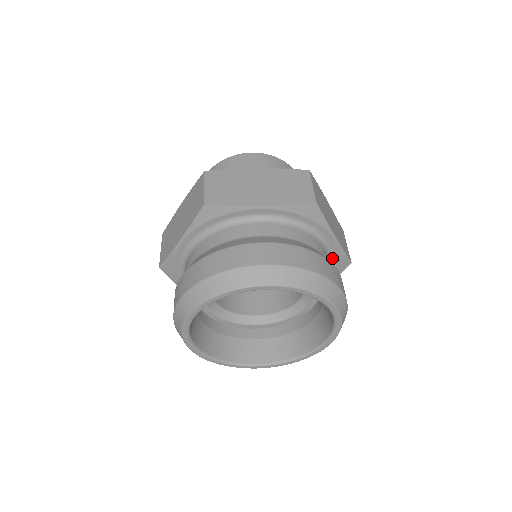
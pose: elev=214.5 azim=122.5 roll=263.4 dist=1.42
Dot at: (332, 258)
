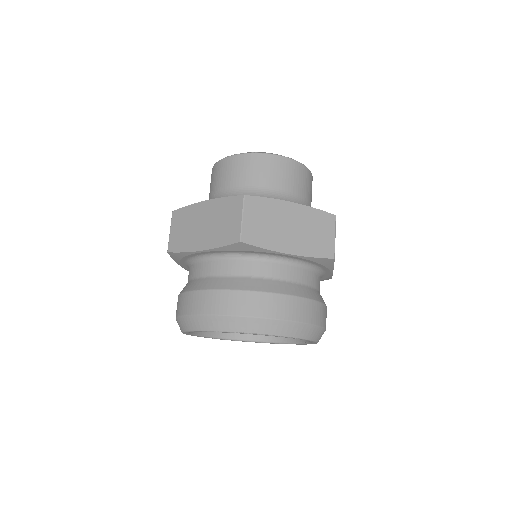
Dot at: (306, 262)
